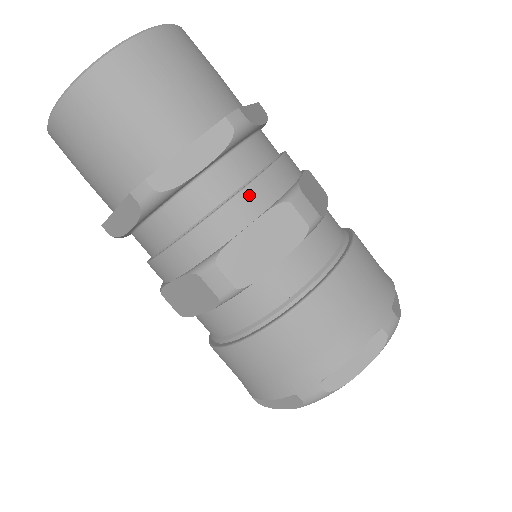
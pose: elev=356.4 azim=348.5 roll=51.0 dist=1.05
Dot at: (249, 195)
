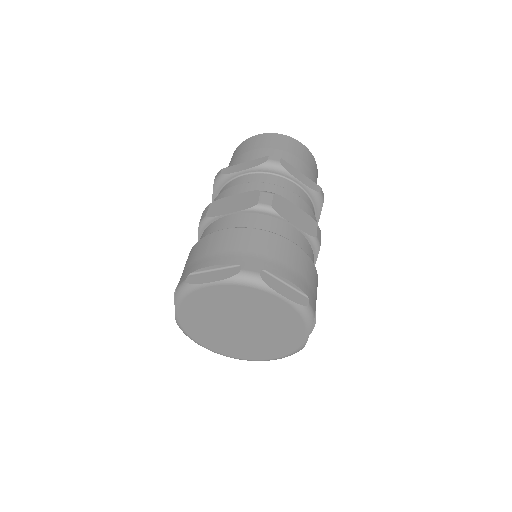
Dot at: (249, 185)
